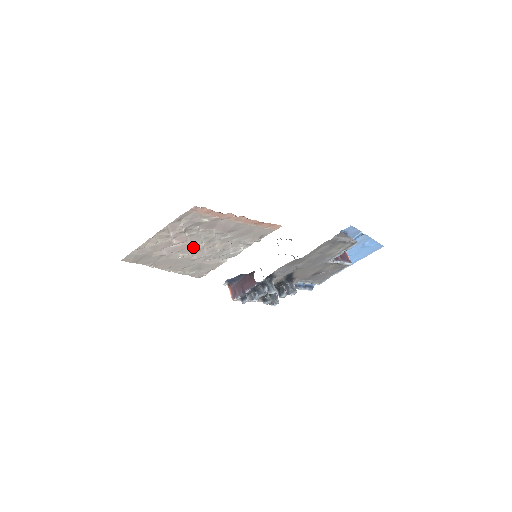
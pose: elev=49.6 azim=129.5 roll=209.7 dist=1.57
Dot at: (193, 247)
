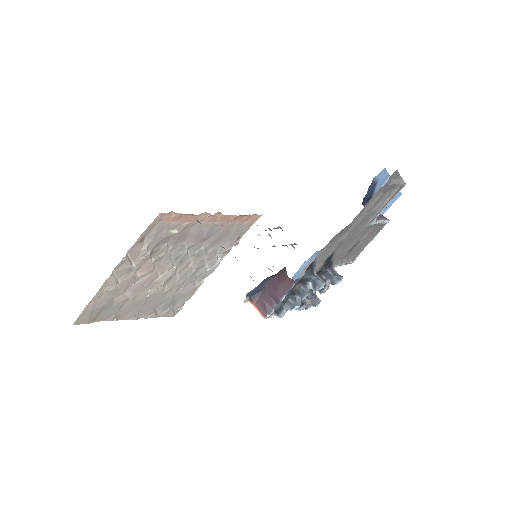
Dot at: (163, 276)
